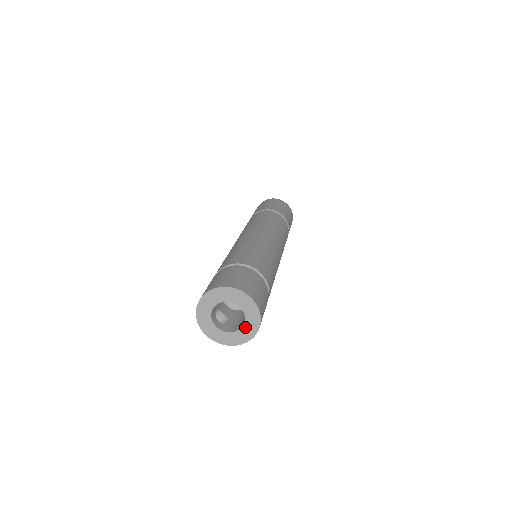
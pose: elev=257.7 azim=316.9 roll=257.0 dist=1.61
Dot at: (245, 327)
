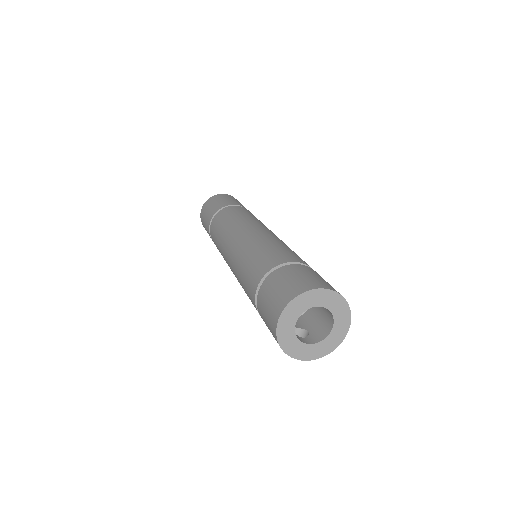
Dot at: (336, 324)
